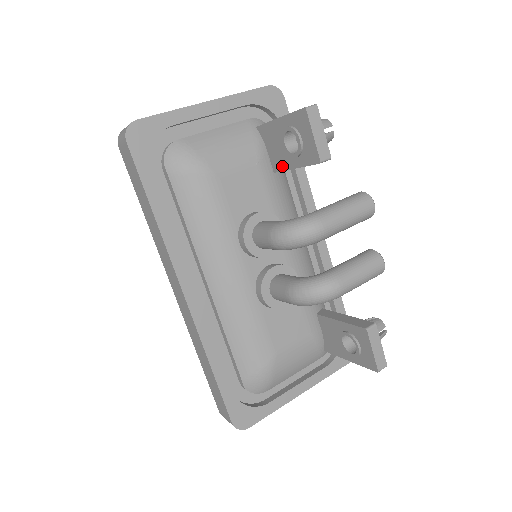
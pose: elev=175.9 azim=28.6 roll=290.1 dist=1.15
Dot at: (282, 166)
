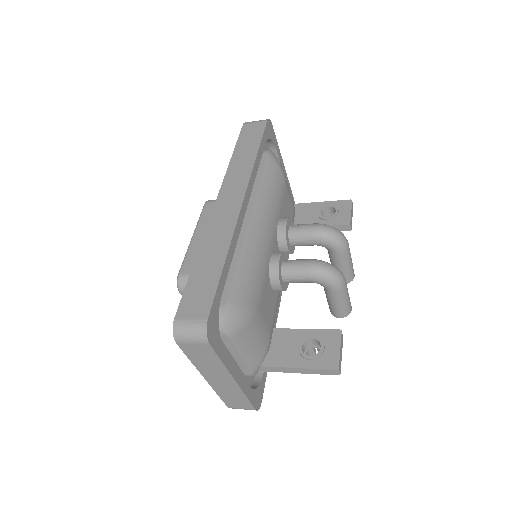
Dot at: occluded
